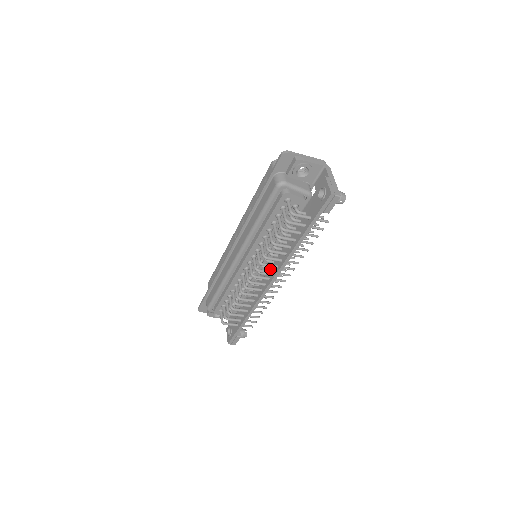
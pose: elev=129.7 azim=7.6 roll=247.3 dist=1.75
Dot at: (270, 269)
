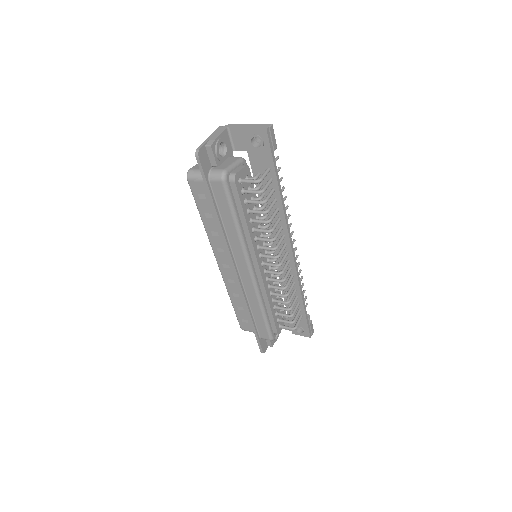
Dot at: (279, 247)
